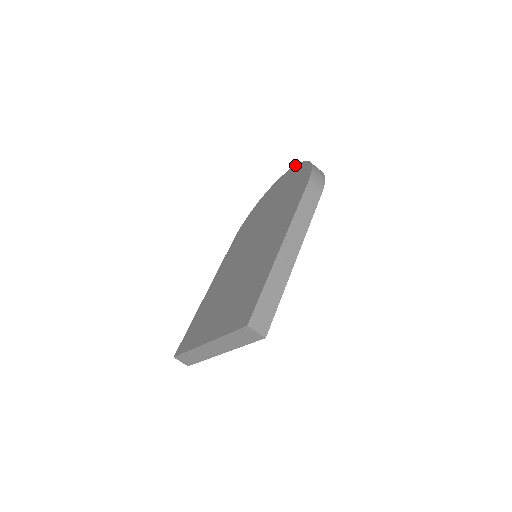
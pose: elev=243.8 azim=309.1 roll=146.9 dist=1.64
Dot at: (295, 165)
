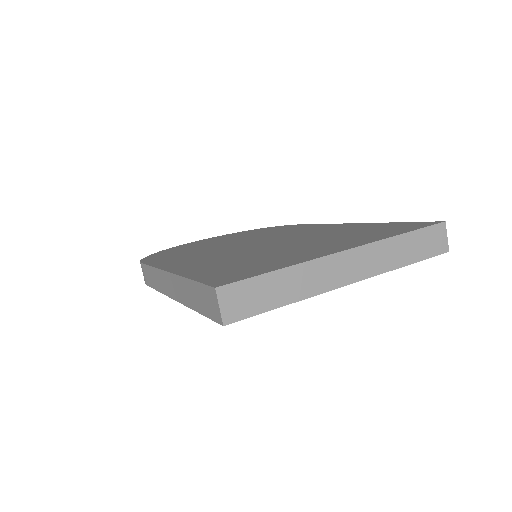
Dot at: (218, 236)
